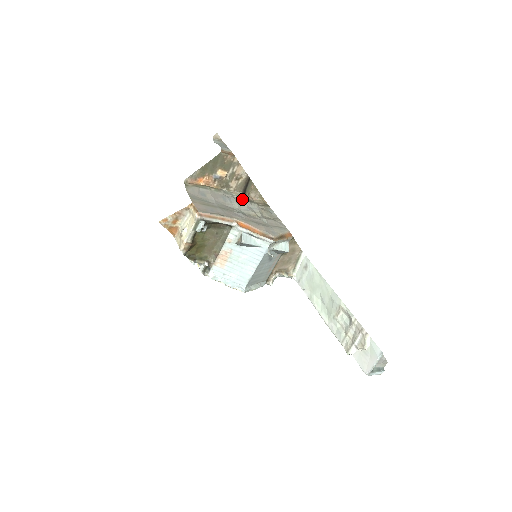
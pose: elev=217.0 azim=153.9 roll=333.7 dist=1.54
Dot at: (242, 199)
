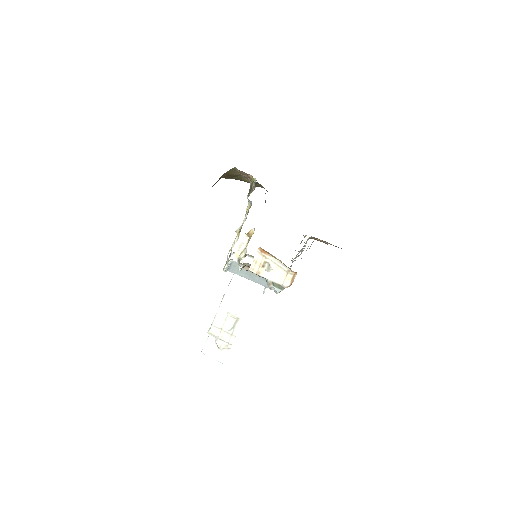
Dot at: occluded
